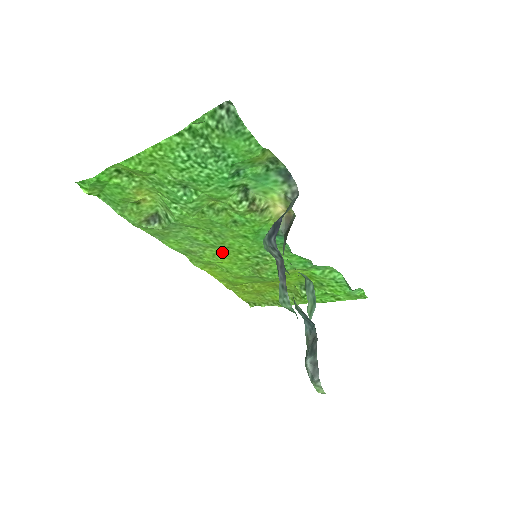
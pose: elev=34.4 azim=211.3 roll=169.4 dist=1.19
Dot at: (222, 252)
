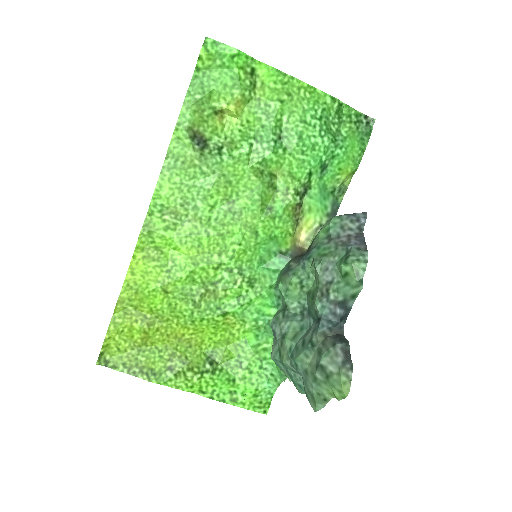
Dot at: (205, 237)
